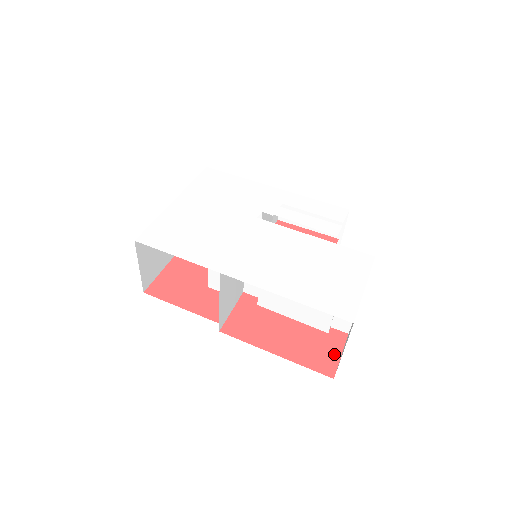
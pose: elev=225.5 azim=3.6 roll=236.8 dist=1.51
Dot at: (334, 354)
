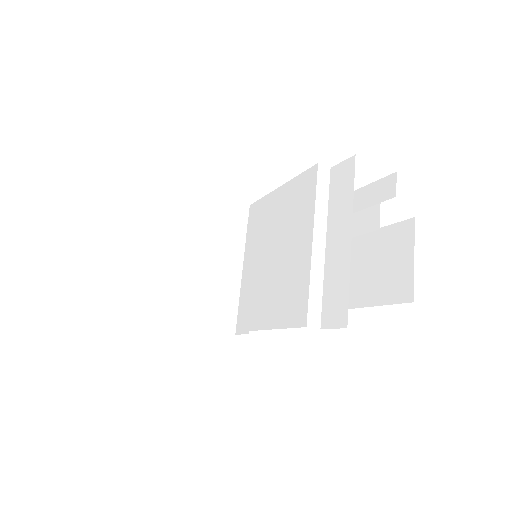
Dot at: occluded
